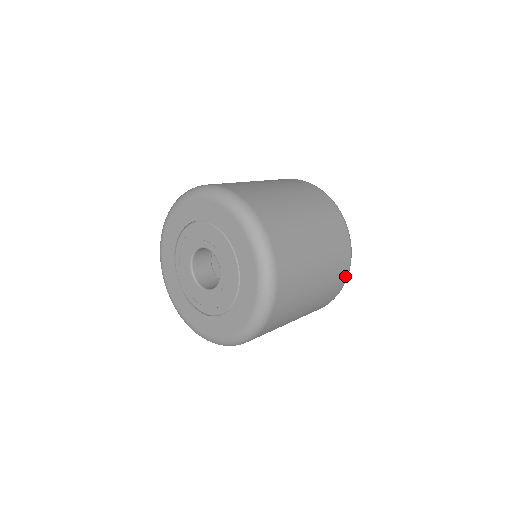
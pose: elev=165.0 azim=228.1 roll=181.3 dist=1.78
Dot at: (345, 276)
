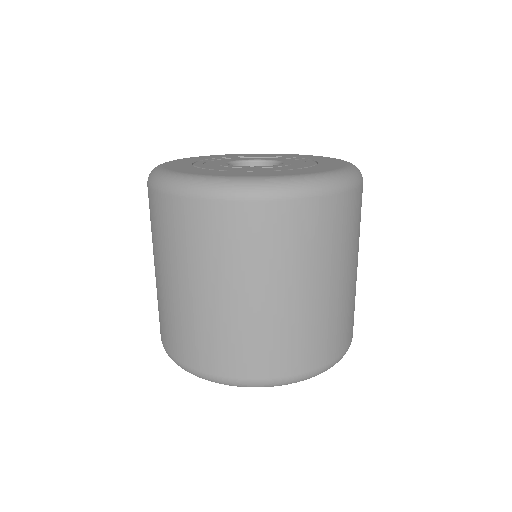
Dot at: occluded
